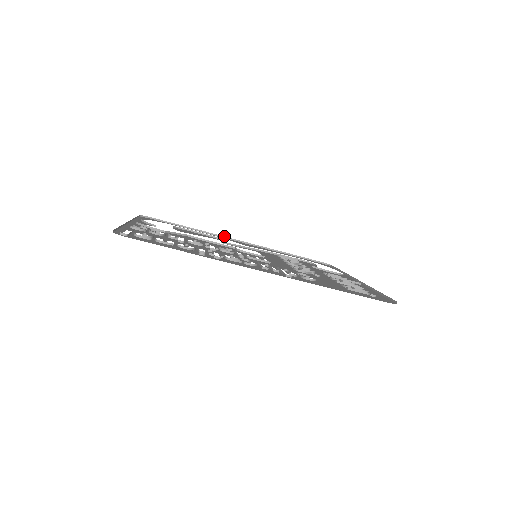
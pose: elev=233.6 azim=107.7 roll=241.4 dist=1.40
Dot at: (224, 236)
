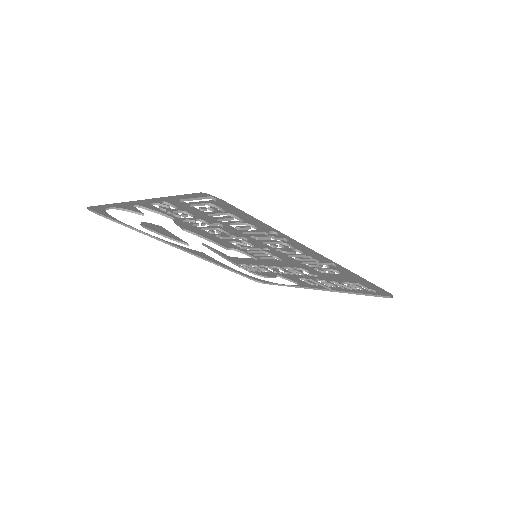
Dot at: (172, 244)
